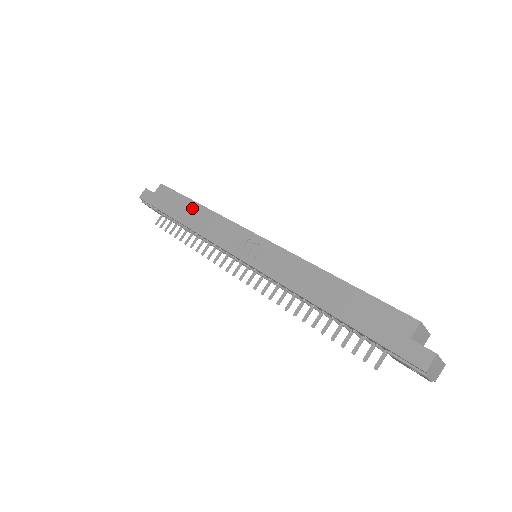
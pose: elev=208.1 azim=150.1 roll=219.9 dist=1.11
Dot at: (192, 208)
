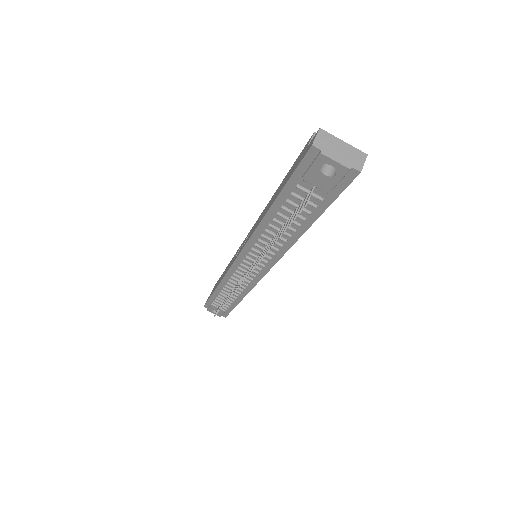
Dot at: occluded
